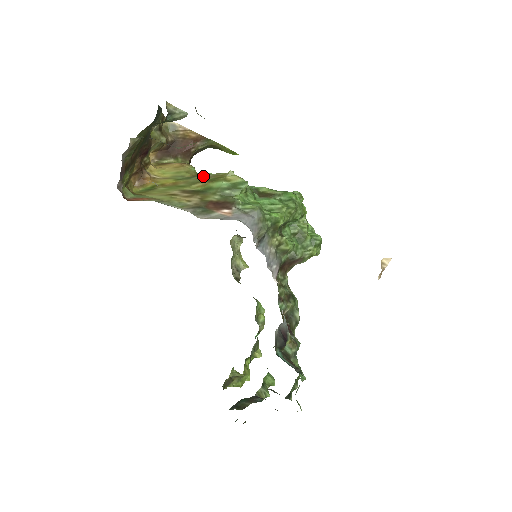
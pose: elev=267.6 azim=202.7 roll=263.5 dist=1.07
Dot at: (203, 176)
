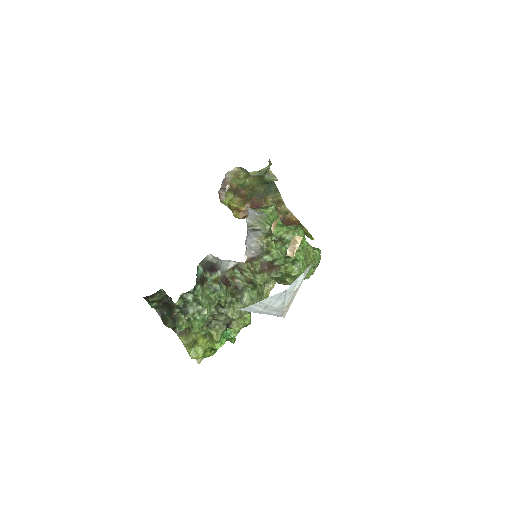
Dot at: occluded
